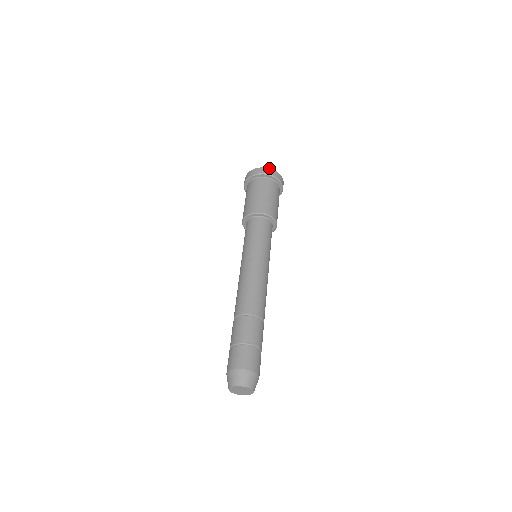
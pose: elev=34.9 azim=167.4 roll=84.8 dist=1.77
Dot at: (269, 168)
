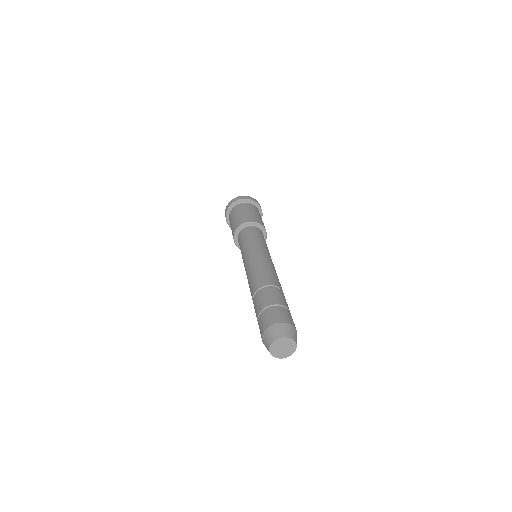
Dot at: (239, 196)
